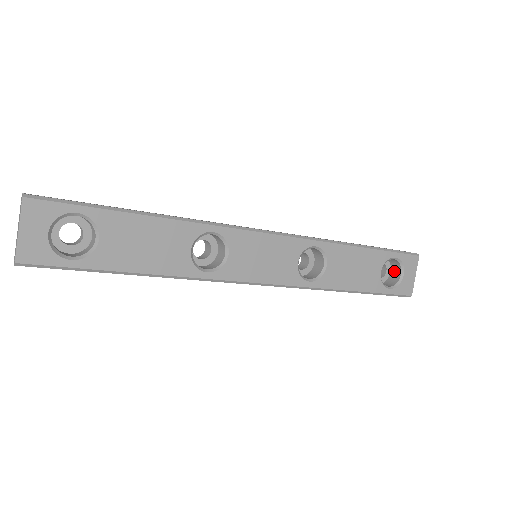
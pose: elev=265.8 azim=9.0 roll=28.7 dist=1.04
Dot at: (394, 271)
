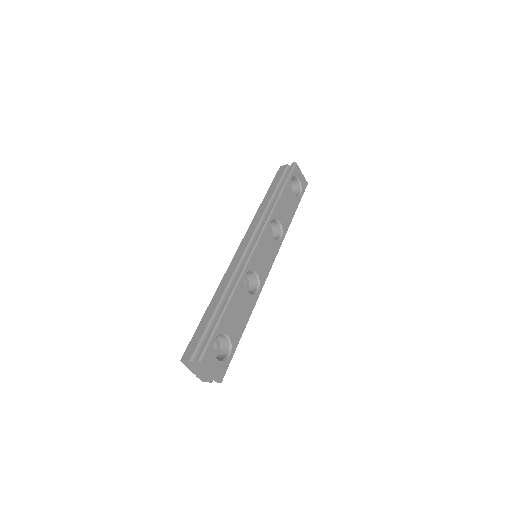
Dot at: (292, 182)
